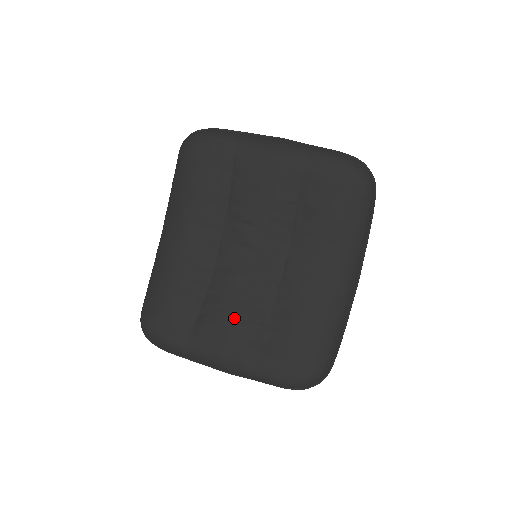
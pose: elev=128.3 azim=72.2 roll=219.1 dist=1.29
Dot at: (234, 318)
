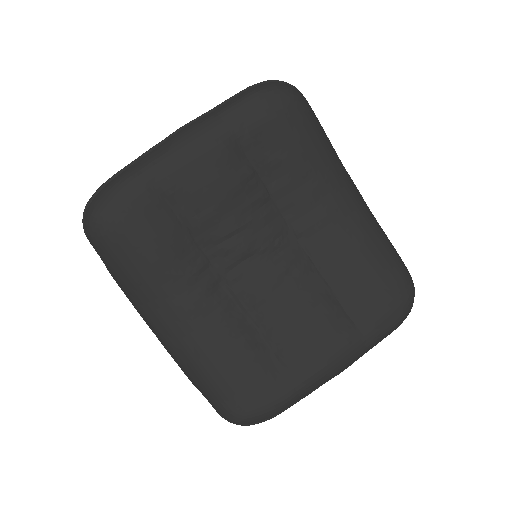
Dot at: (307, 324)
